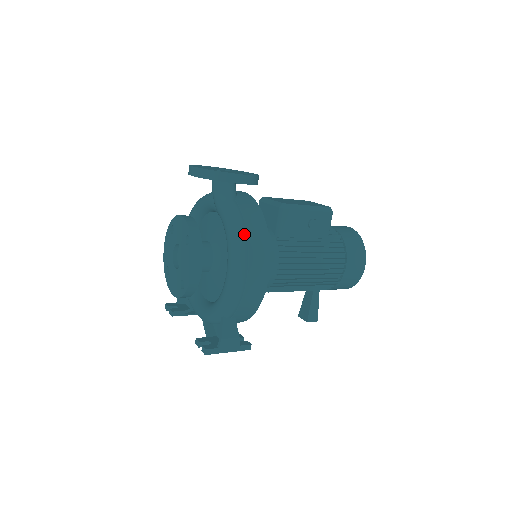
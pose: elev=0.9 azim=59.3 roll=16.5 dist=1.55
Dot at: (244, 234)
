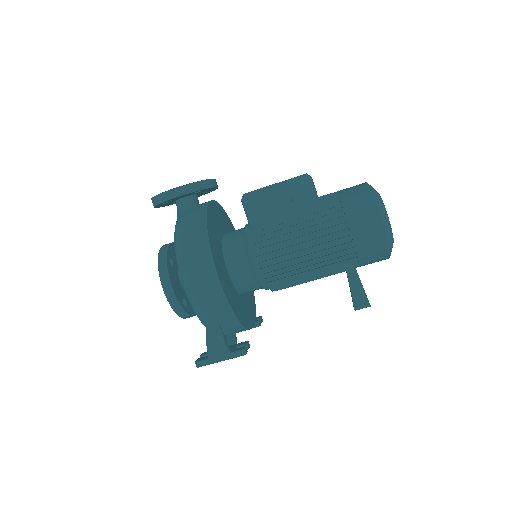
Dot at: (181, 242)
